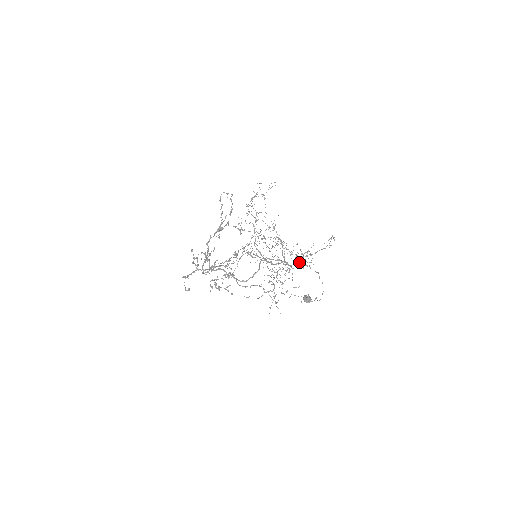
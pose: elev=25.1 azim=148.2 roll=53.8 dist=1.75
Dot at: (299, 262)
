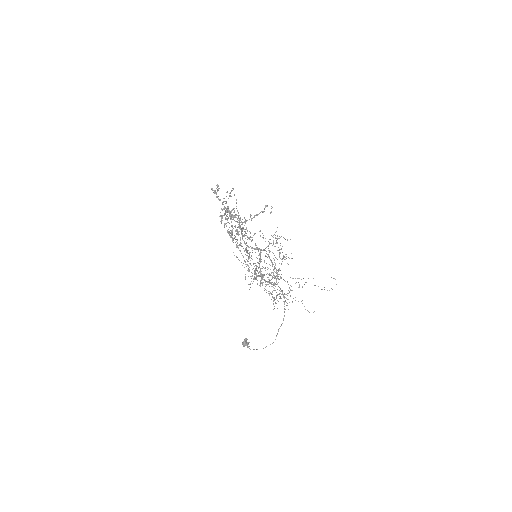
Dot at: occluded
